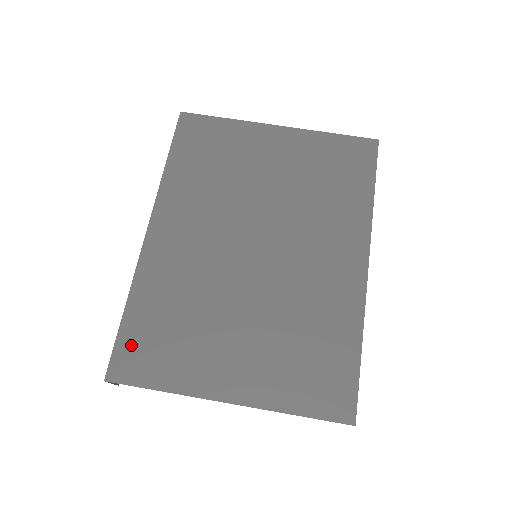
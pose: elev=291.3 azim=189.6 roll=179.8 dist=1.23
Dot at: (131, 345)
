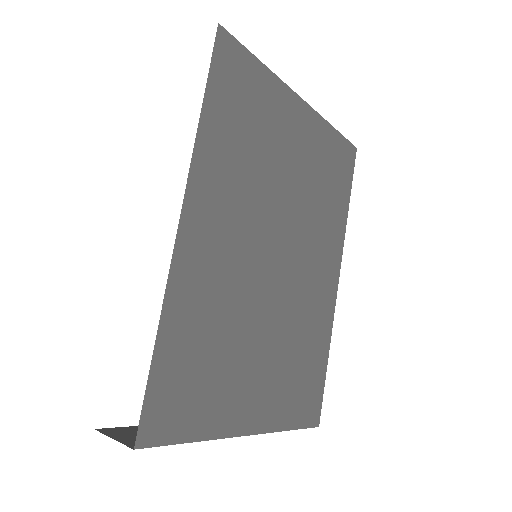
Dot at: (164, 392)
